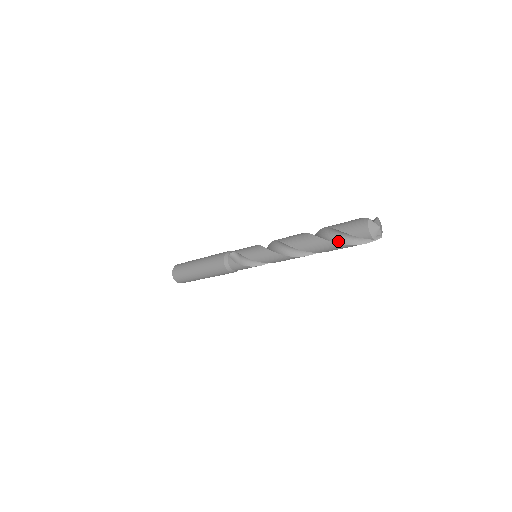
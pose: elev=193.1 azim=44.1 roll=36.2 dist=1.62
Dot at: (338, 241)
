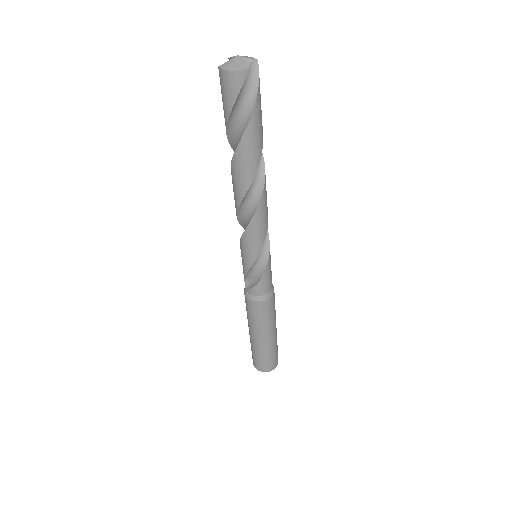
Dot at: (244, 128)
